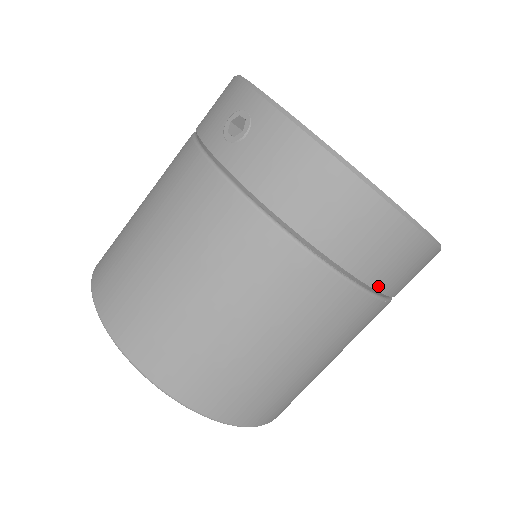
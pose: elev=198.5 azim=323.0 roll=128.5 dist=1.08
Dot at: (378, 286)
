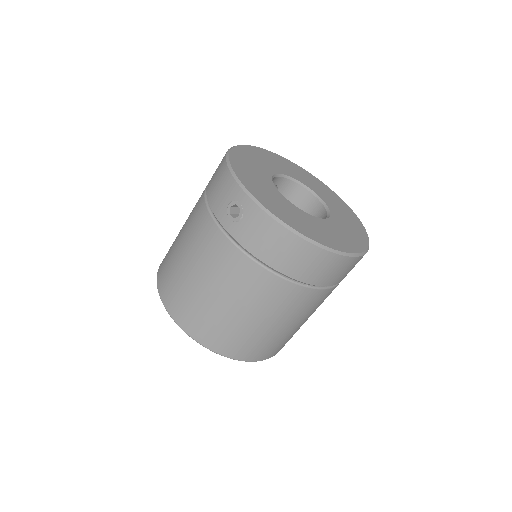
Dot at: (329, 284)
